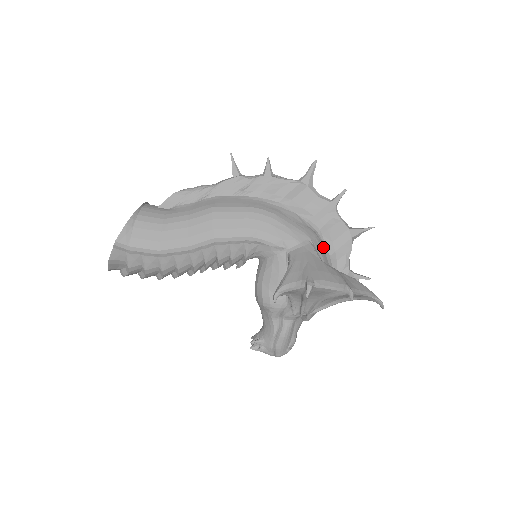
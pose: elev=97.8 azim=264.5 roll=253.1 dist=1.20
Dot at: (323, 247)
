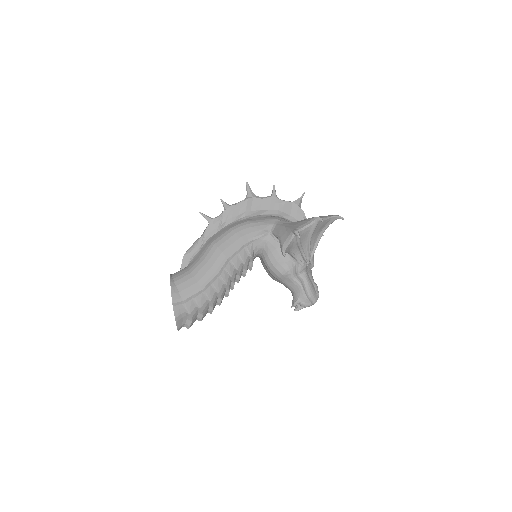
Dot at: (287, 221)
